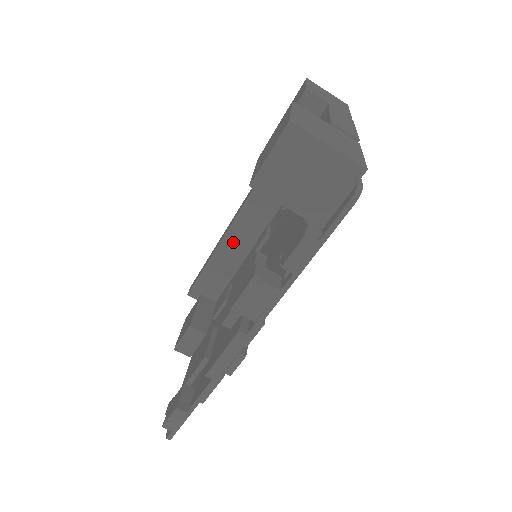
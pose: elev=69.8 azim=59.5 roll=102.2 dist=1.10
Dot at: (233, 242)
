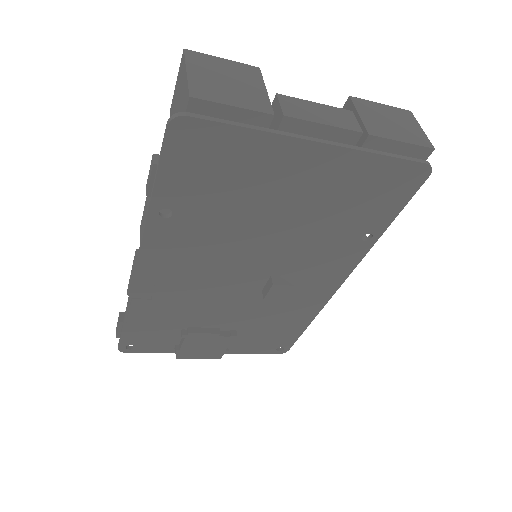
Dot at: occluded
